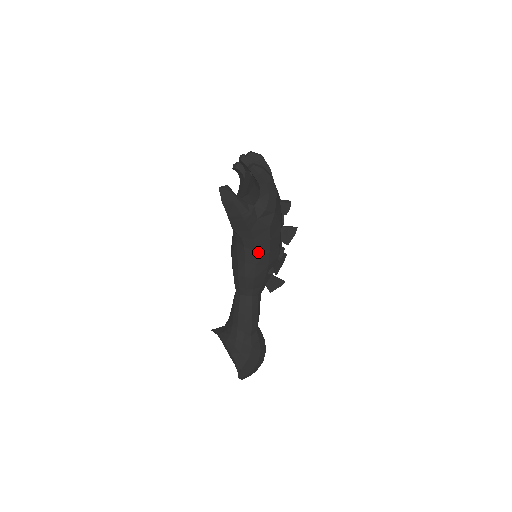
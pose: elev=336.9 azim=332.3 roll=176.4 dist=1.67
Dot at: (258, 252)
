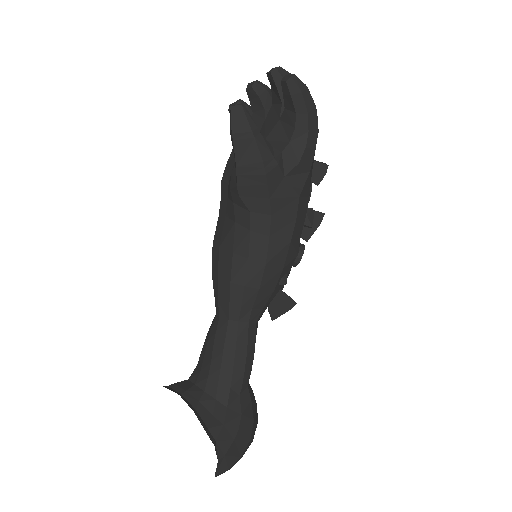
Dot at: (273, 241)
